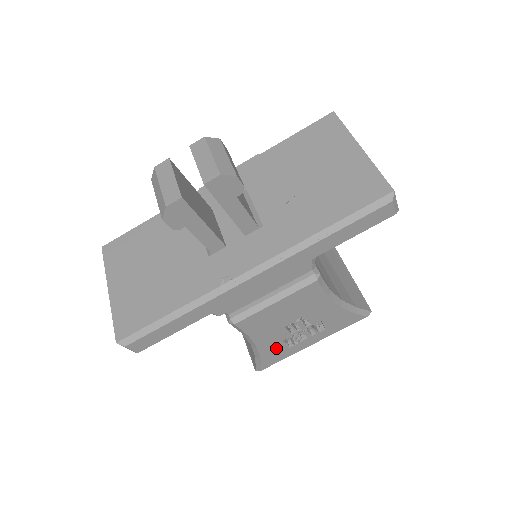
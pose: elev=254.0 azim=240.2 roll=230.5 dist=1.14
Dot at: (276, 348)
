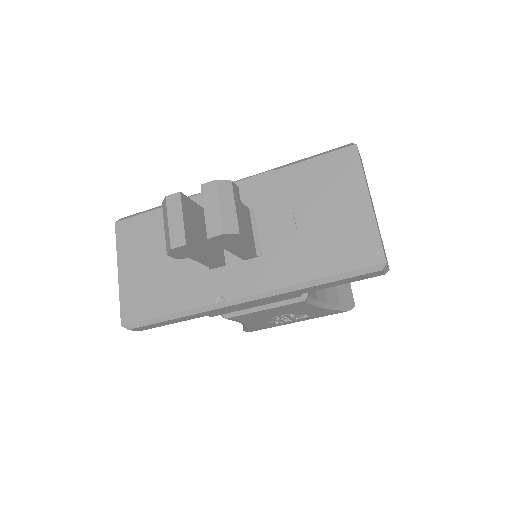
Dot at: (263, 324)
